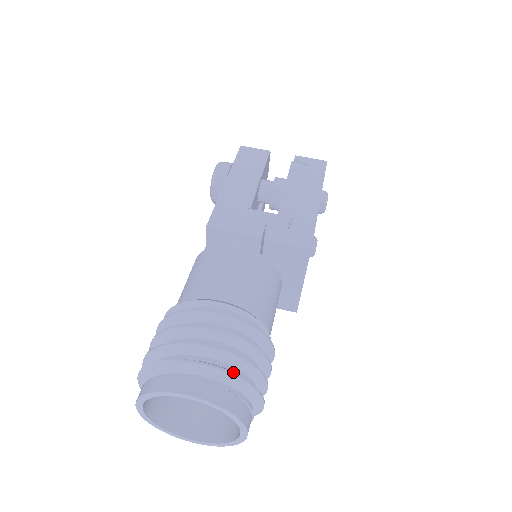
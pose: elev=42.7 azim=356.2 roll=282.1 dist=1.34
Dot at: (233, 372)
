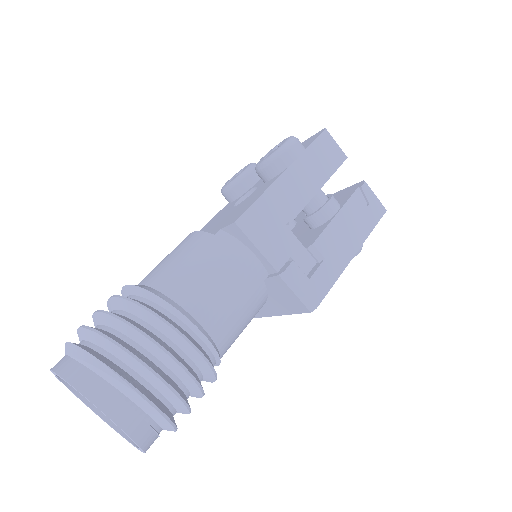
Dot at: (167, 416)
